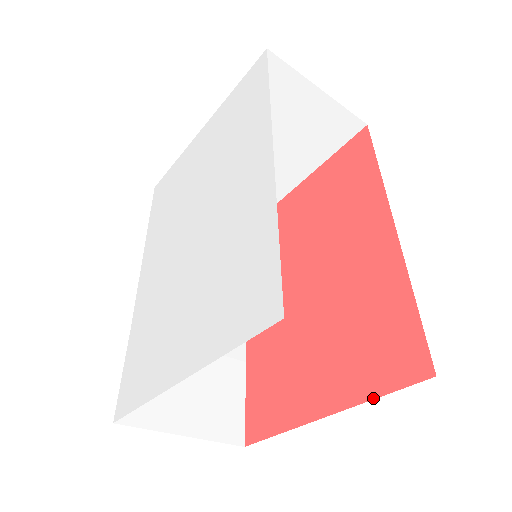
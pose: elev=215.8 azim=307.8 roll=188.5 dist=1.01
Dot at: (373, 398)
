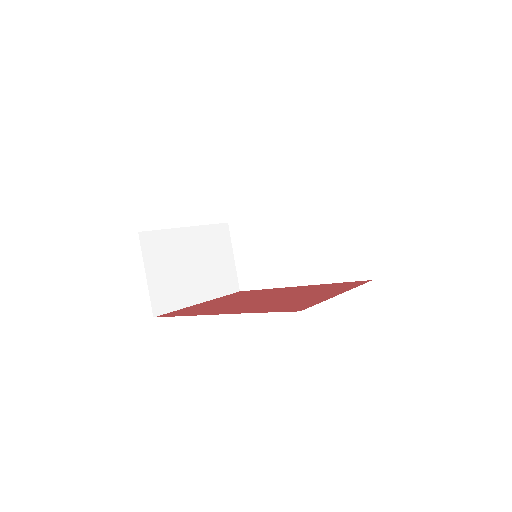
Dot at: occluded
